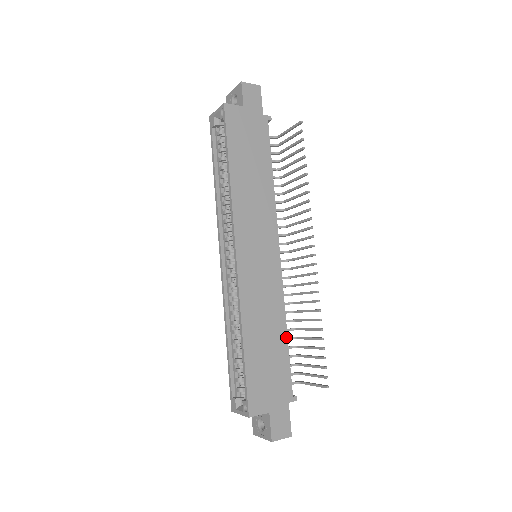
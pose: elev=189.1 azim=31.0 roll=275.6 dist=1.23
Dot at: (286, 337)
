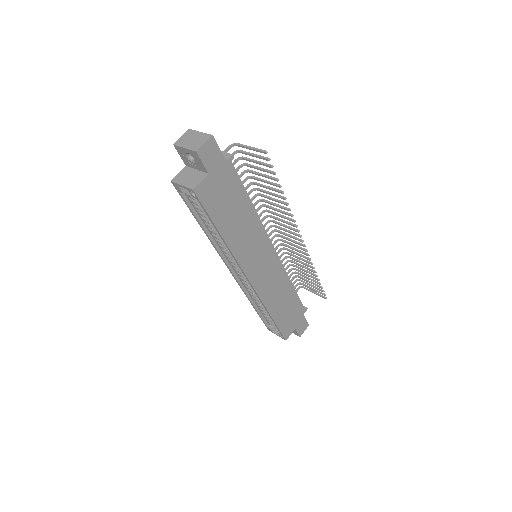
Dot at: (293, 289)
